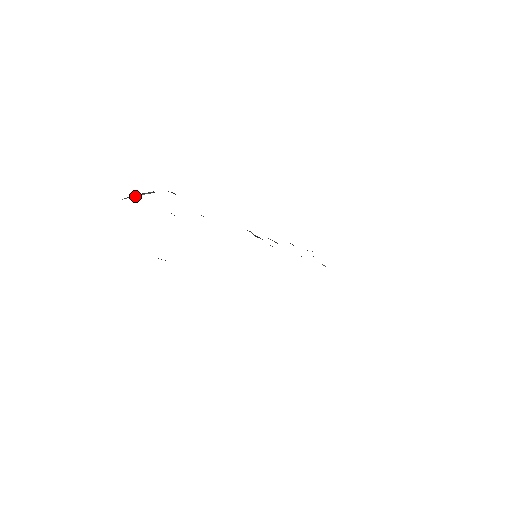
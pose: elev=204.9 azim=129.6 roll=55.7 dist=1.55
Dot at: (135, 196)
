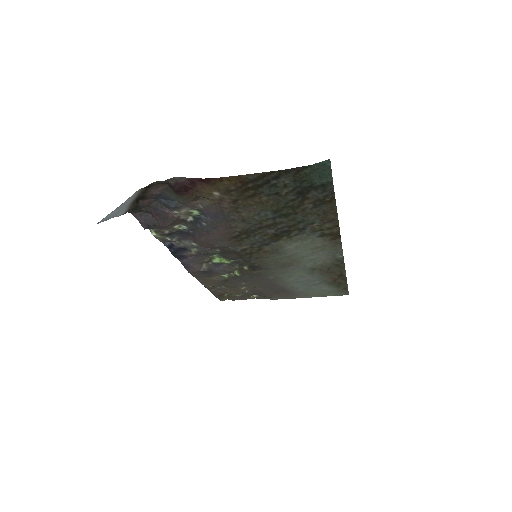
Dot at: (109, 217)
